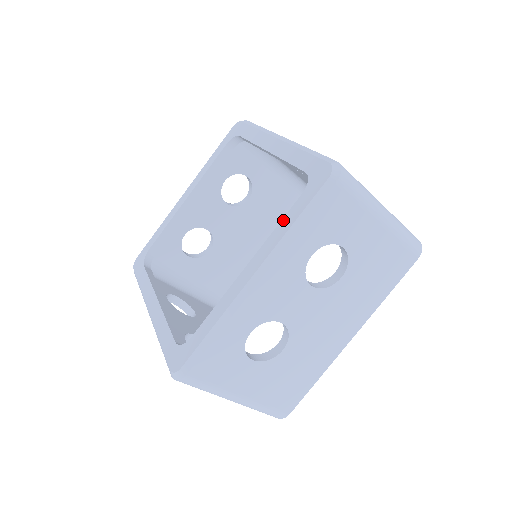
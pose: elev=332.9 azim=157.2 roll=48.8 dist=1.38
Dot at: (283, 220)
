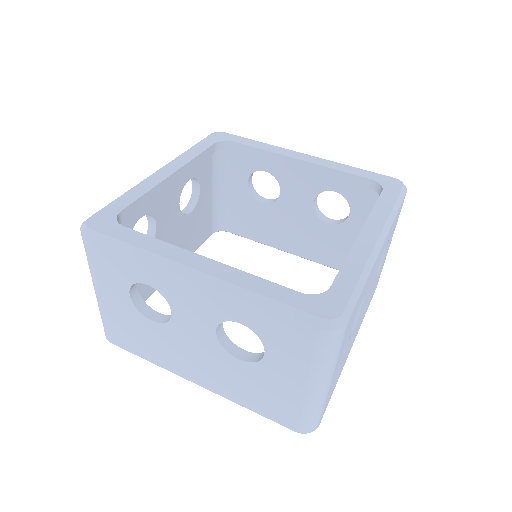
Dot at: (378, 204)
